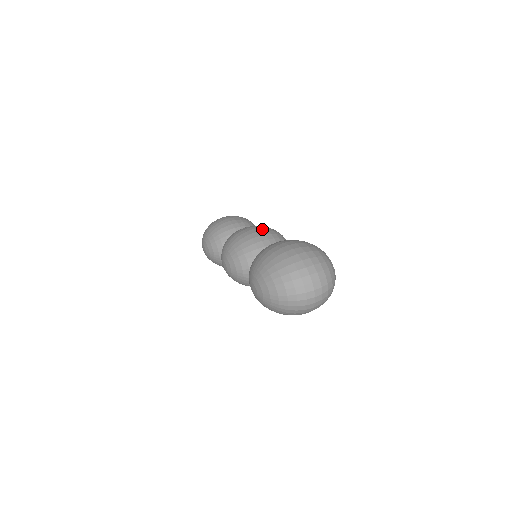
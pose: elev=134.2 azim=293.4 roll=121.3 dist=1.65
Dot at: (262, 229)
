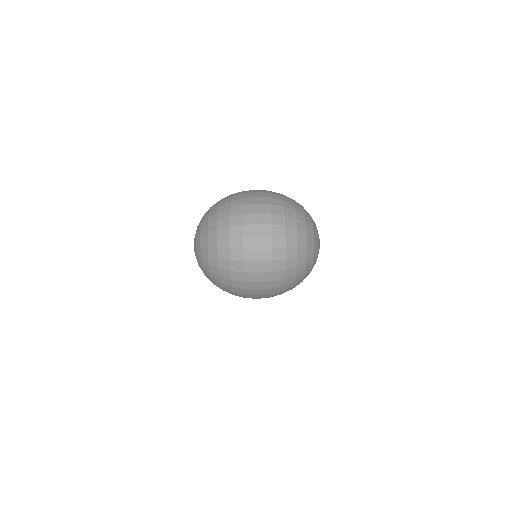
Dot at: occluded
